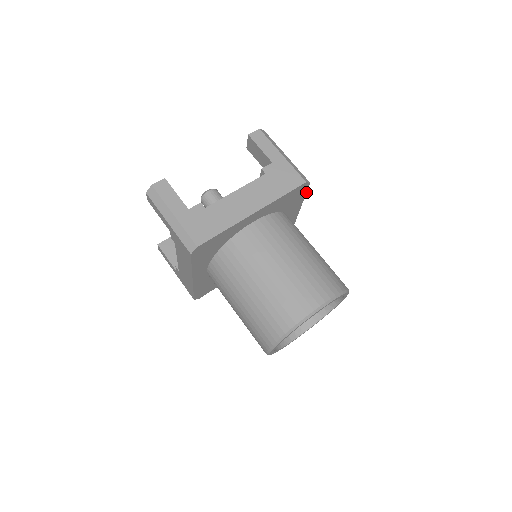
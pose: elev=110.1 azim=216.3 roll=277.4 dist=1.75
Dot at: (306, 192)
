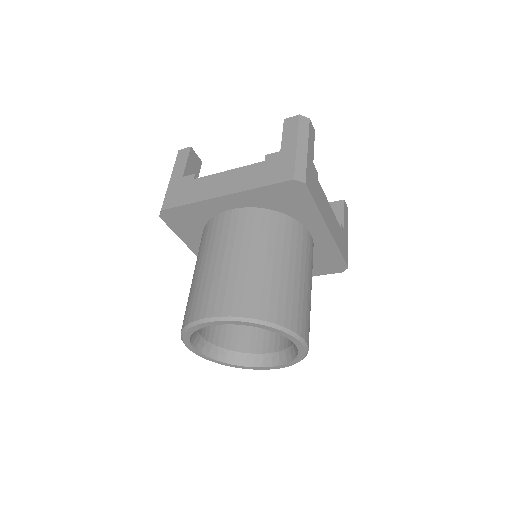
Dot at: occluded
